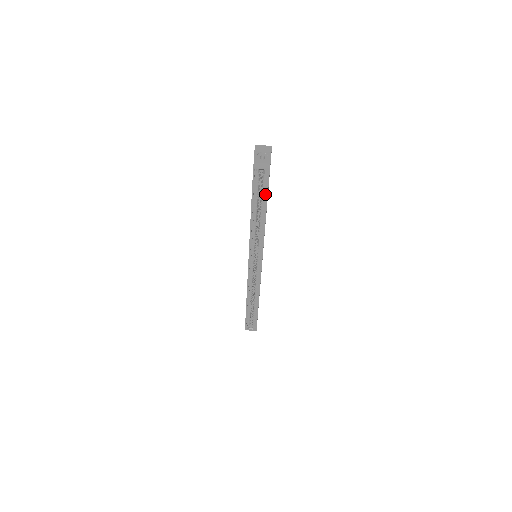
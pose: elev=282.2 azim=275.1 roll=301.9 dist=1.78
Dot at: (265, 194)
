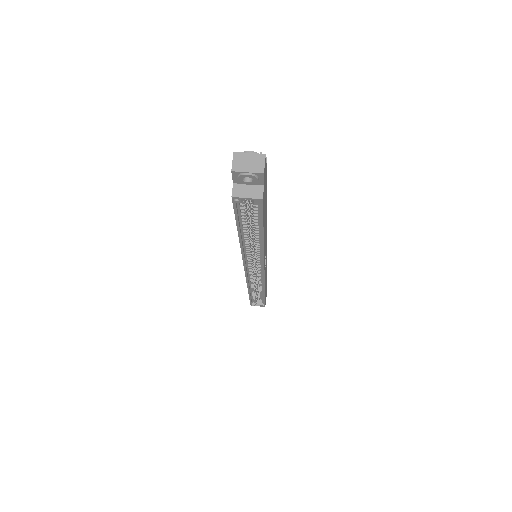
Dot at: (259, 220)
